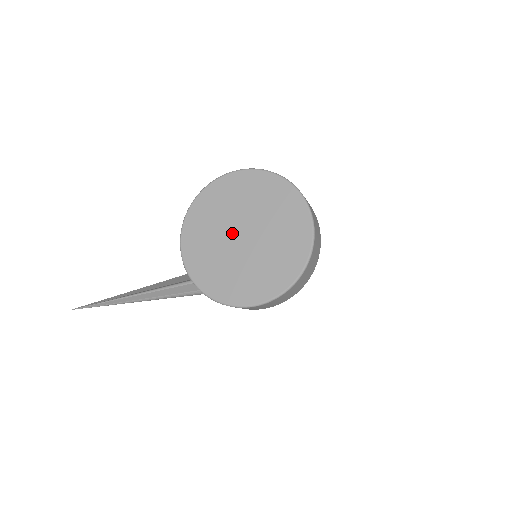
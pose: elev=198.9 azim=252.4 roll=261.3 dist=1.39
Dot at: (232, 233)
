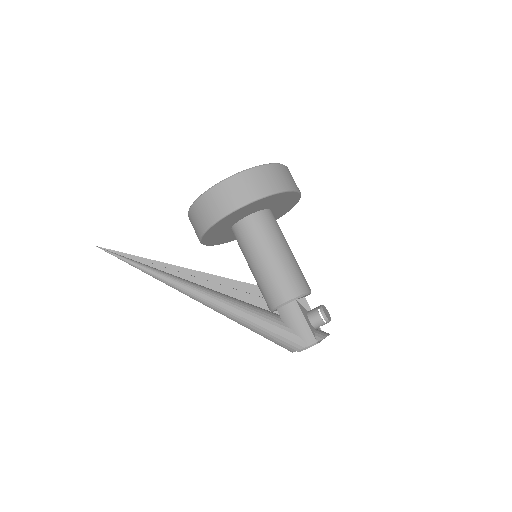
Dot at: occluded
